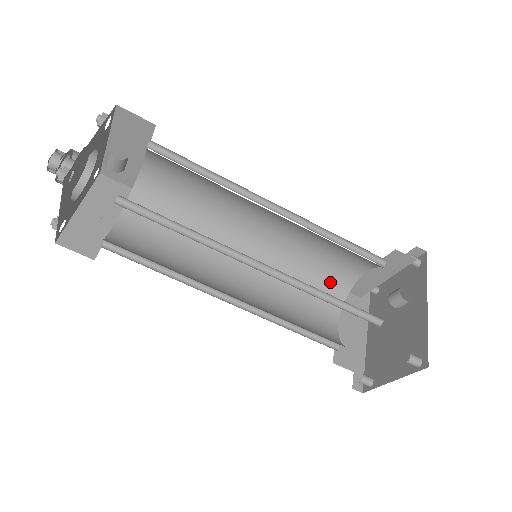
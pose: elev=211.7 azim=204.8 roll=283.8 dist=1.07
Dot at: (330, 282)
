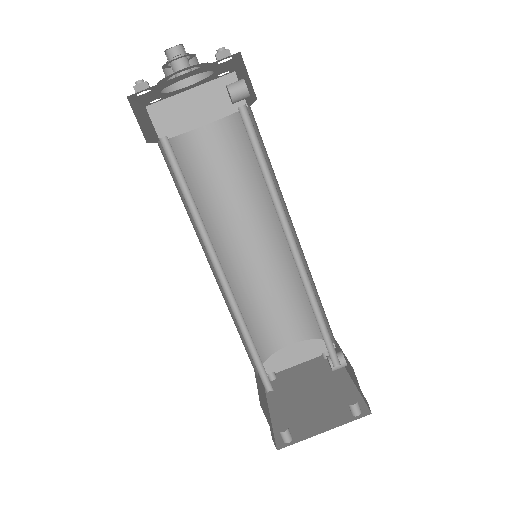
Dot at: (260, 338)
